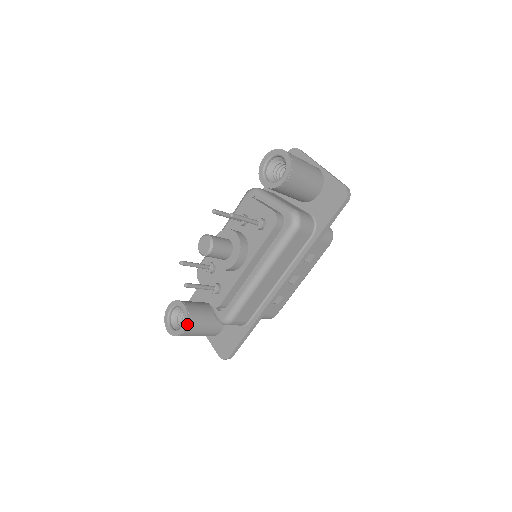
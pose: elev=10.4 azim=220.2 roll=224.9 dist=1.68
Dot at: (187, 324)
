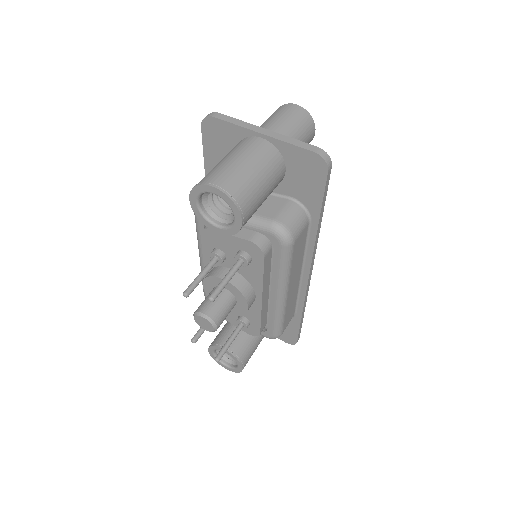
Dot at: (241, 363)
